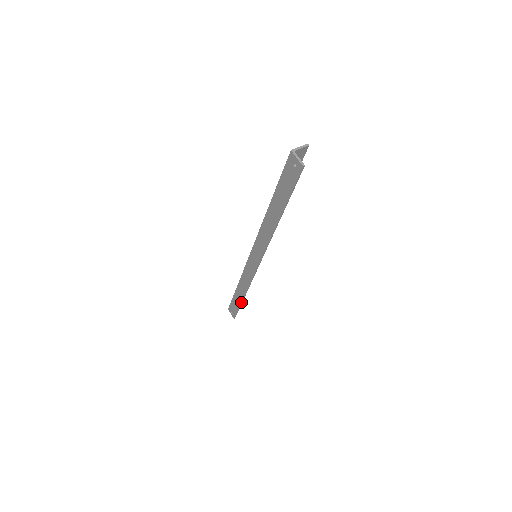
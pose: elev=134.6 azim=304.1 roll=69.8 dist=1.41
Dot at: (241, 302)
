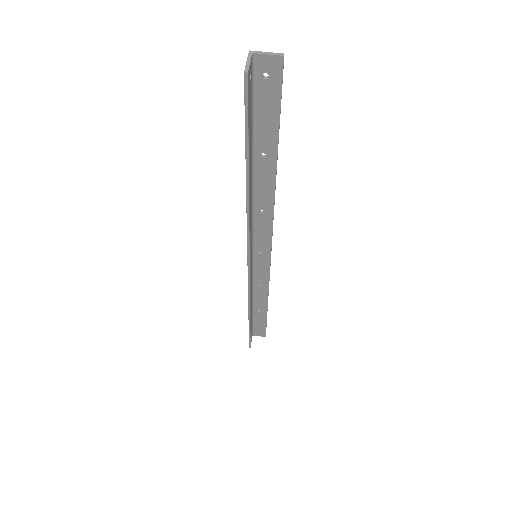
Dot at: occluded
